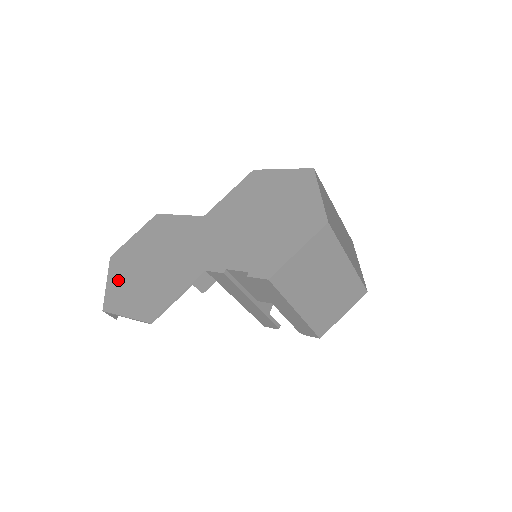
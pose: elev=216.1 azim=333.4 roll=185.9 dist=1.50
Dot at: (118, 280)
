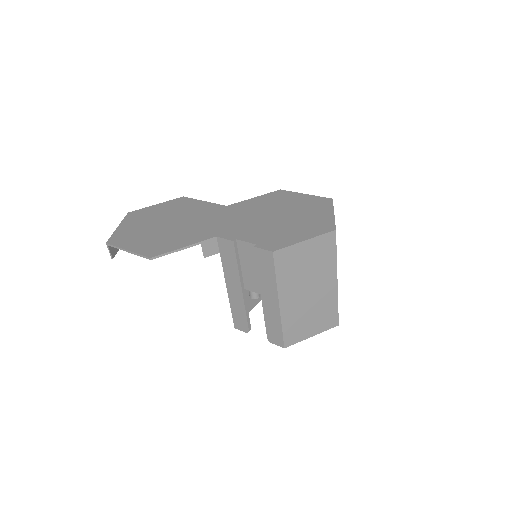
Dot at: (130, 227)
